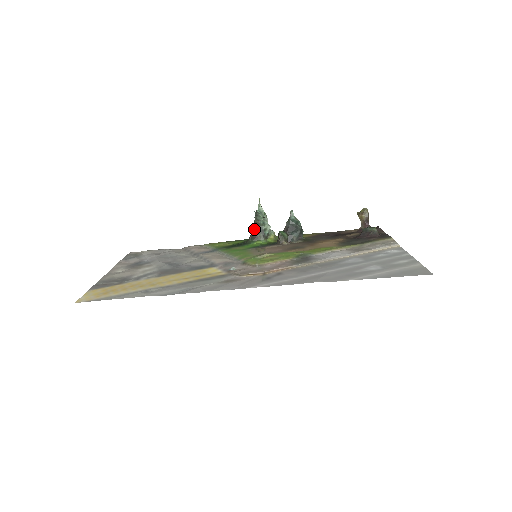
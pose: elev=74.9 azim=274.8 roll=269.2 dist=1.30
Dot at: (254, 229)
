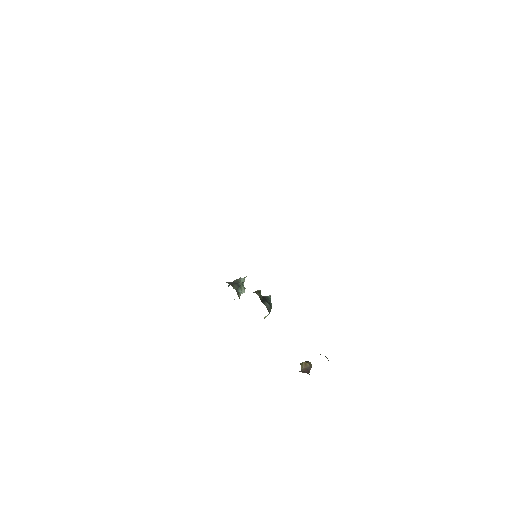
Dot at: (231, 282)
